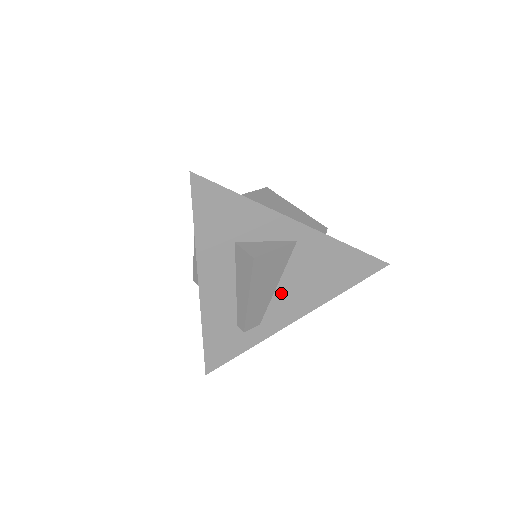
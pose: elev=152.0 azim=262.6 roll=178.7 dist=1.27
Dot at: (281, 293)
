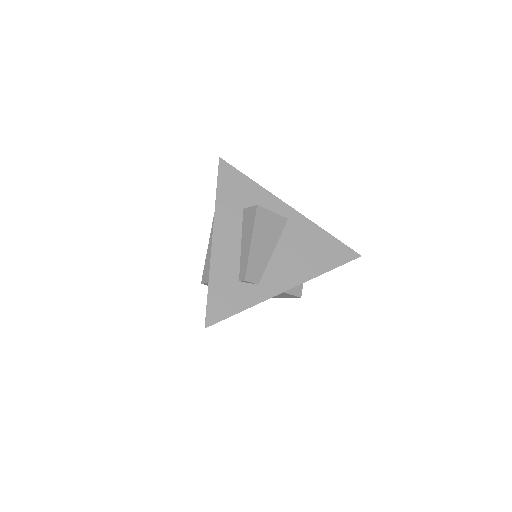
Dot at: (276, 259)
